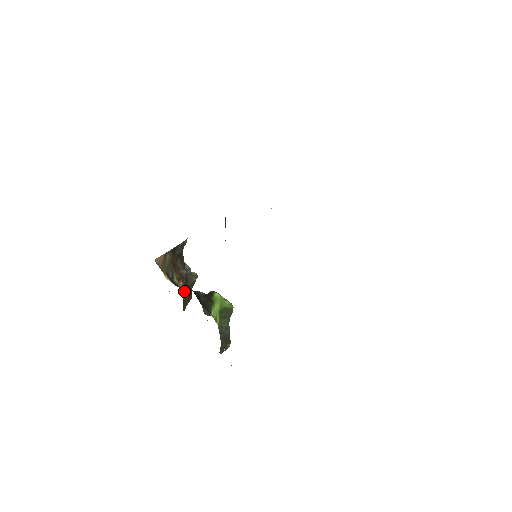
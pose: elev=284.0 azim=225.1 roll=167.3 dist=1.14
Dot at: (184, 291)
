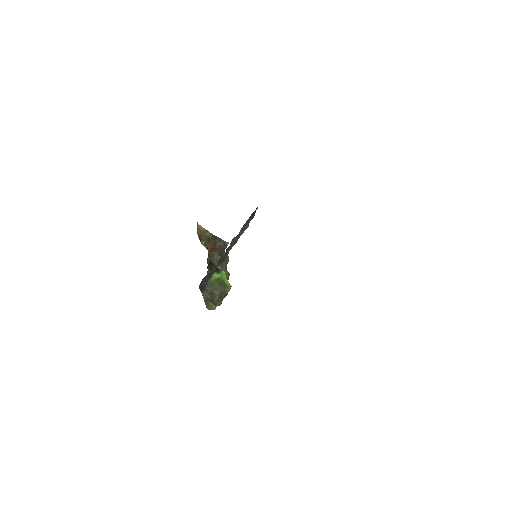
Dot at: occluded
